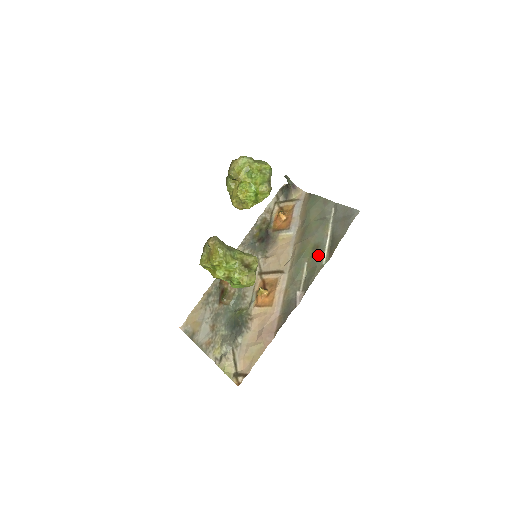
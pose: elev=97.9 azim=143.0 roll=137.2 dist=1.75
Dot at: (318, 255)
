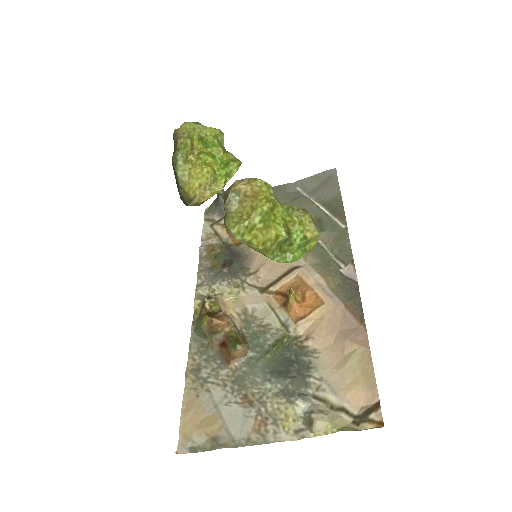
Dot at: (328, 224)
